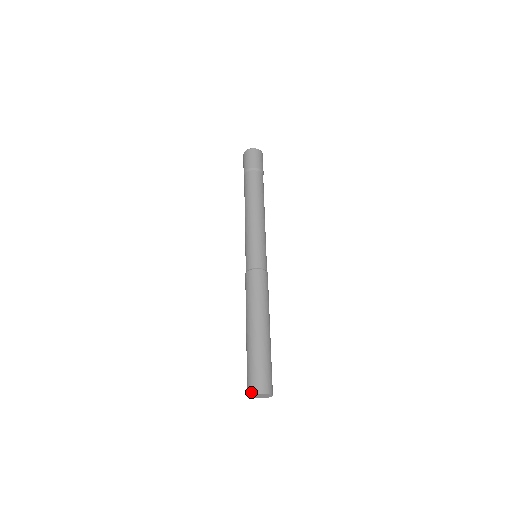
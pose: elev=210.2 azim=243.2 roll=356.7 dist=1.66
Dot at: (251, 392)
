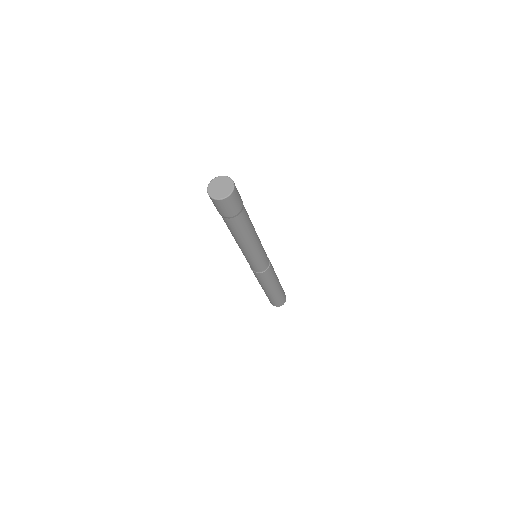
Dot at: occluded
